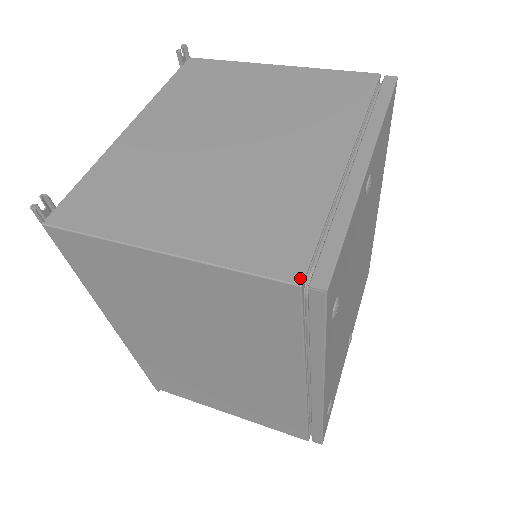
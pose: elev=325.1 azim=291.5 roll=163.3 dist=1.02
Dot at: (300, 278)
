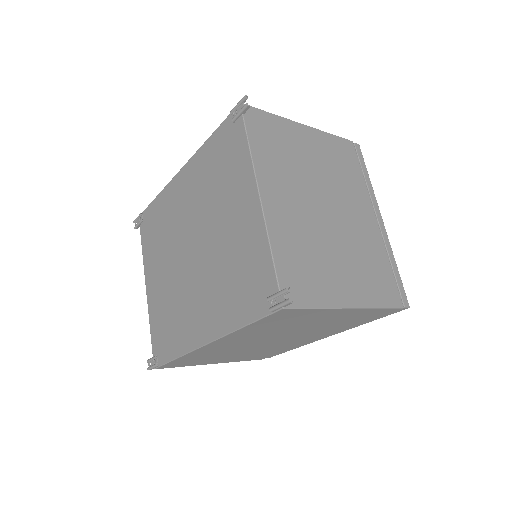
Dot at: (402, 304)
